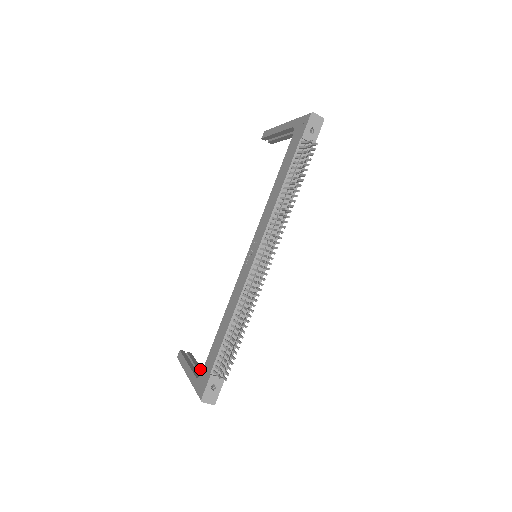
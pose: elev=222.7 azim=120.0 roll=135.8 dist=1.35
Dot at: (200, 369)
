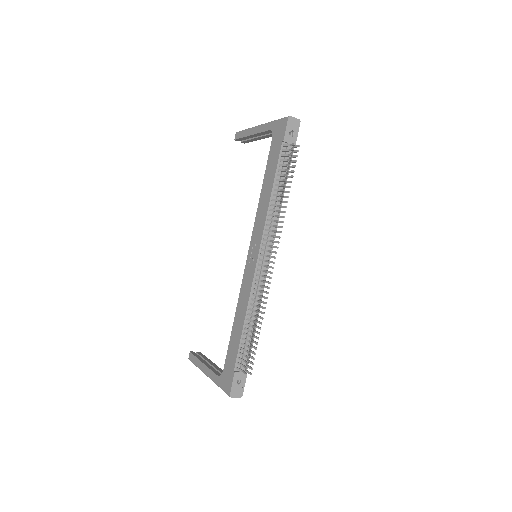
Dot at: (216, 366)
